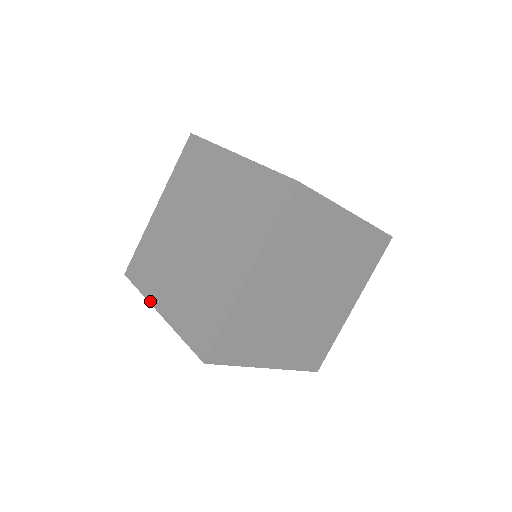
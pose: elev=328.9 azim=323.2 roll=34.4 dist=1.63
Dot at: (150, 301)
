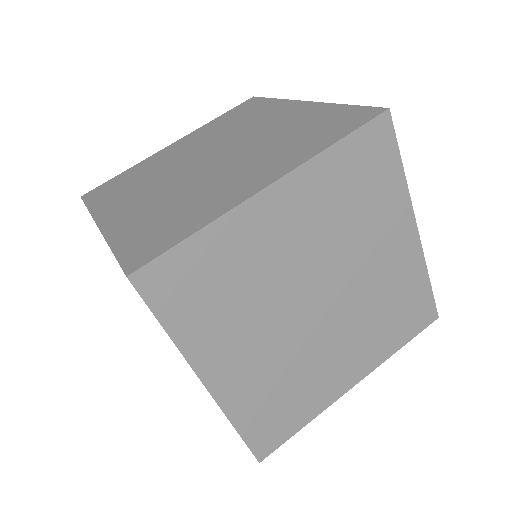
Dot at: (95, 216)
